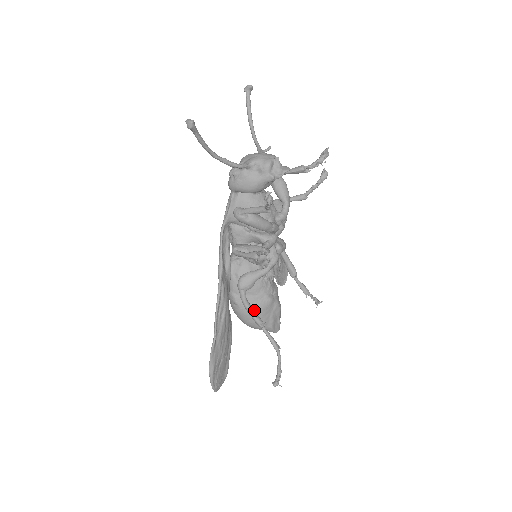
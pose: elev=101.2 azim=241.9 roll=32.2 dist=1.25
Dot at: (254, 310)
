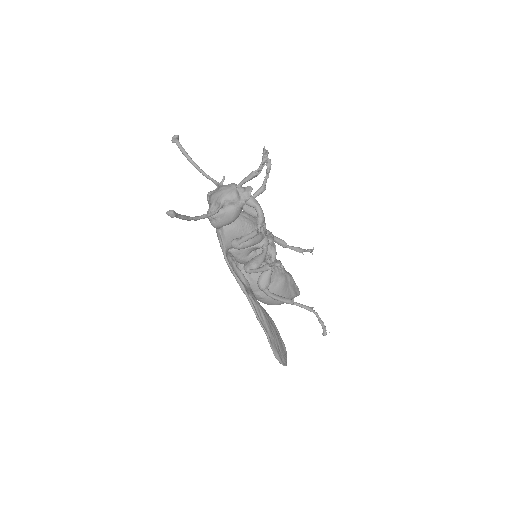
Dot at: (277, 293)
